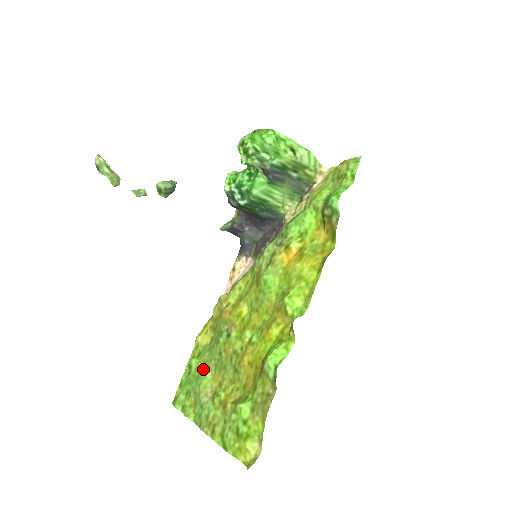
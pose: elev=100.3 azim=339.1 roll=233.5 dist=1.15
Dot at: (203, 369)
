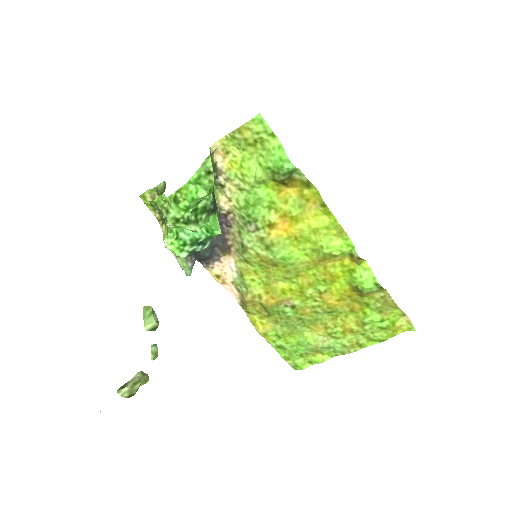
Dot at: (295, 337)
